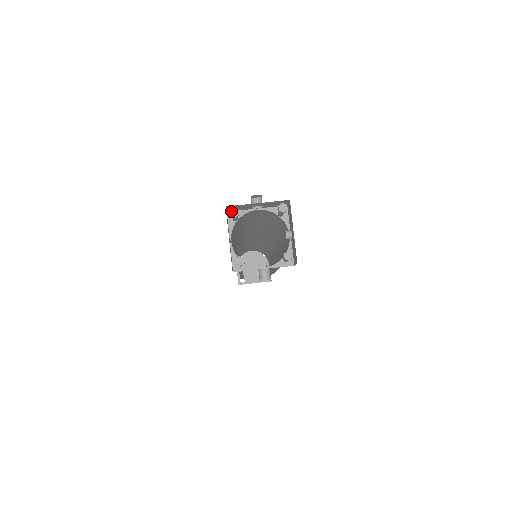
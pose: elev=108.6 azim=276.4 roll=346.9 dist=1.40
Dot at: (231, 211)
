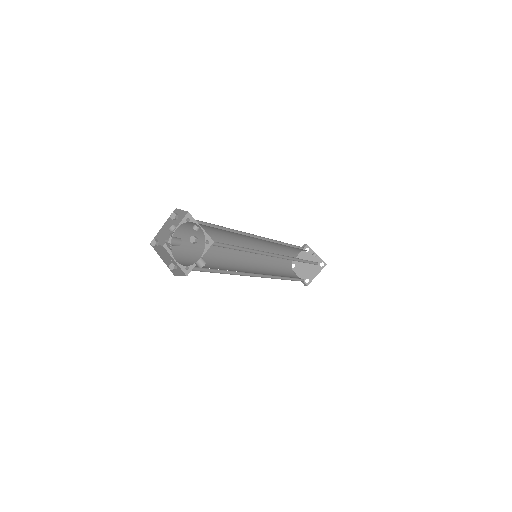
Dot at: (151, 244)
